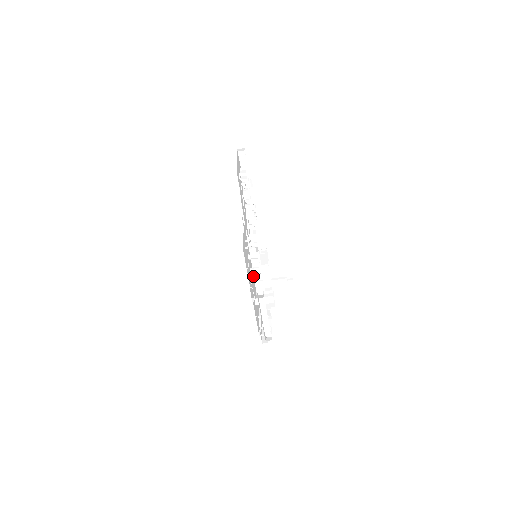
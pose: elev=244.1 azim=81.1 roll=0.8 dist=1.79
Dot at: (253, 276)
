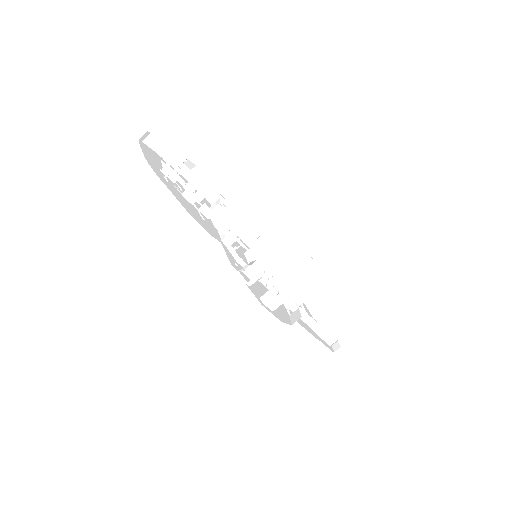
Dot at: (271, 306)
